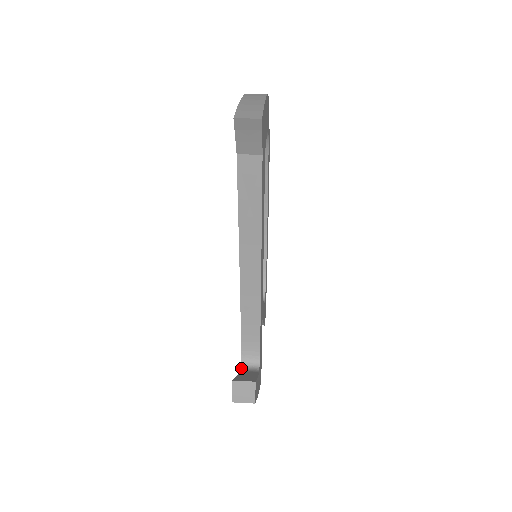
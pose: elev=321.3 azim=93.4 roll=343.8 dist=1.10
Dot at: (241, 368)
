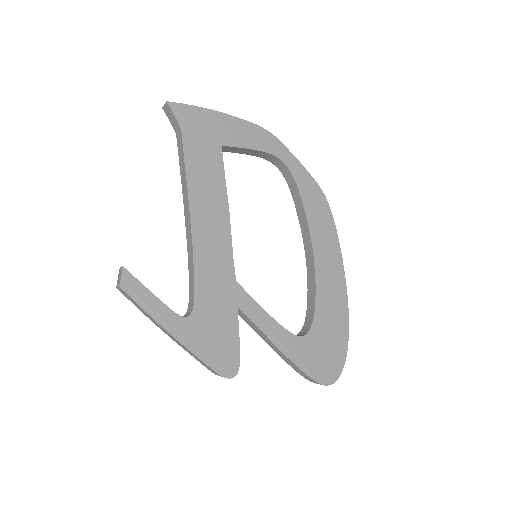
Dot at: occluded
